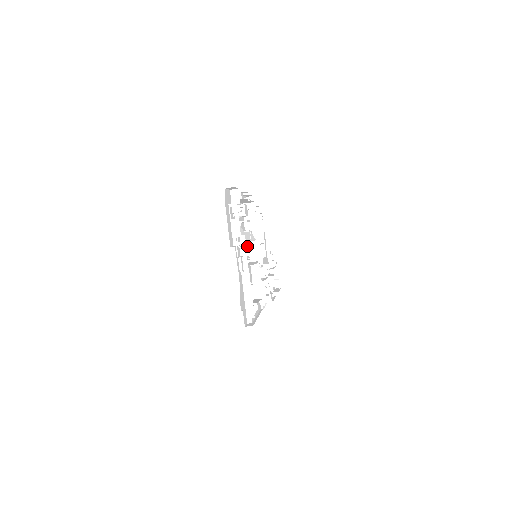
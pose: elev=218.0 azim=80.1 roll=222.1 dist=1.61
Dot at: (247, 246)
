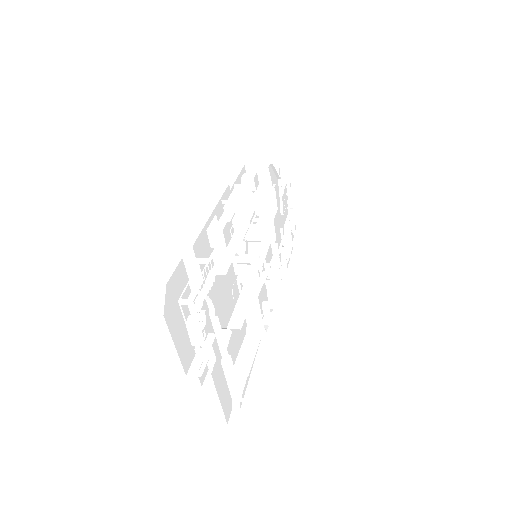
Dot at: occluded
